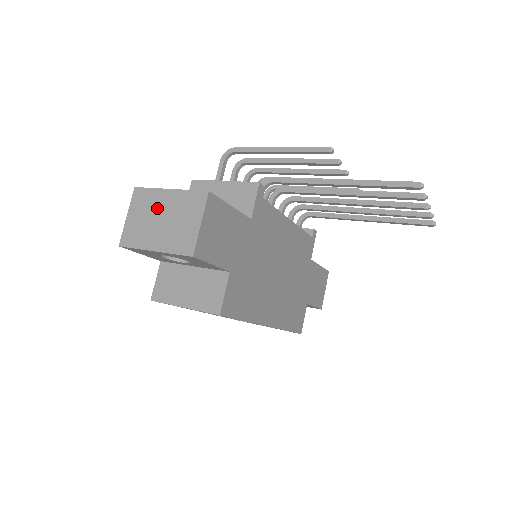
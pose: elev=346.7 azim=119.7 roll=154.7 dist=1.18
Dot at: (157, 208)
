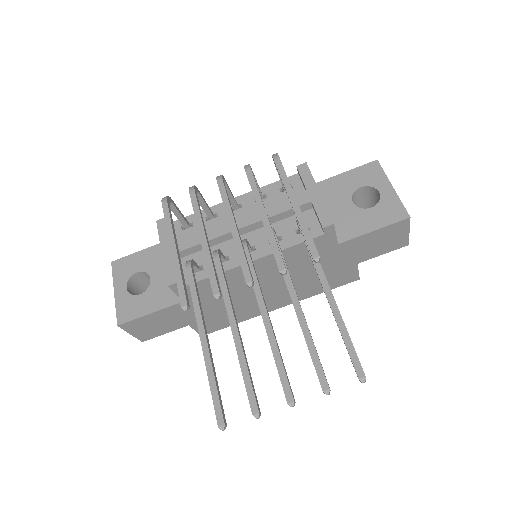
Dot at: occluded
